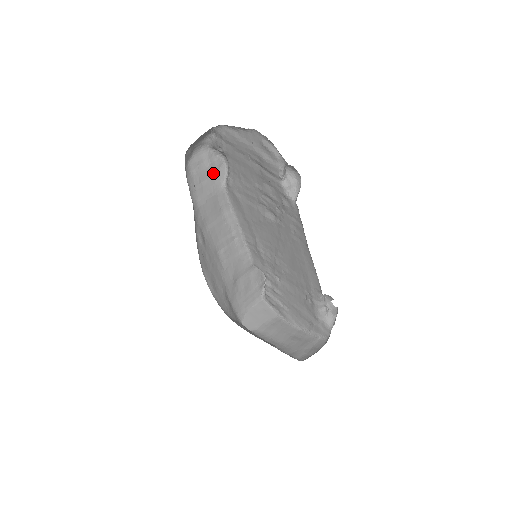
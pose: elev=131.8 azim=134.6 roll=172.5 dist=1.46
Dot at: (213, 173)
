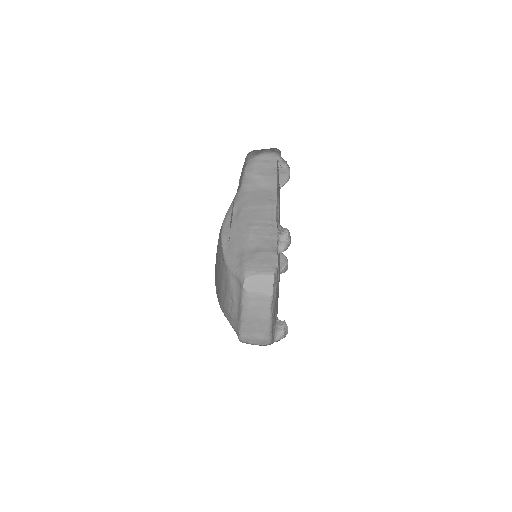
Dot at: (275, 174)
